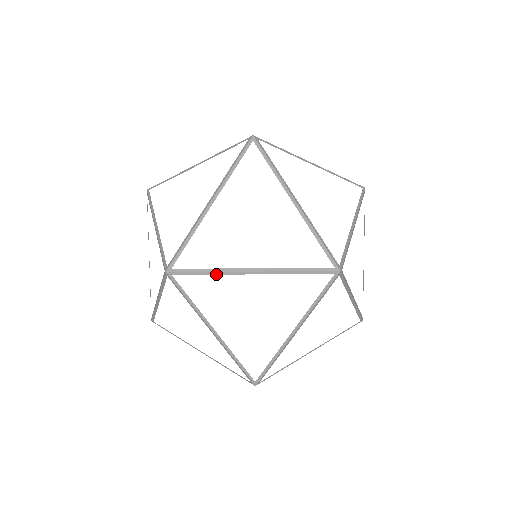
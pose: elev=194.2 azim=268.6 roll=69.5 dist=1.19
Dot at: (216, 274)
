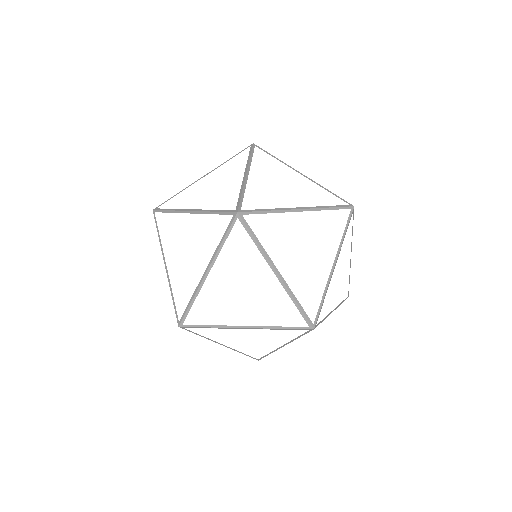
Dot at: occluded
